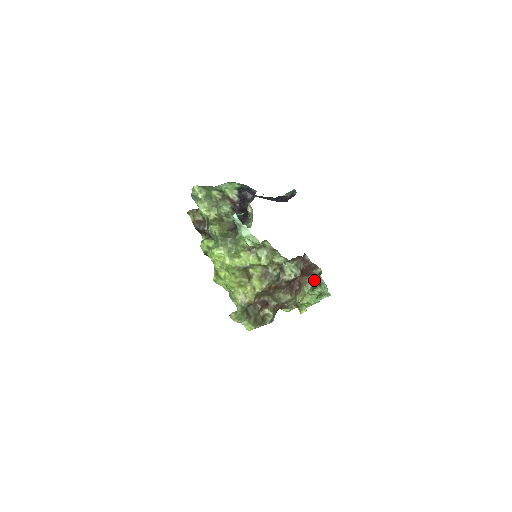
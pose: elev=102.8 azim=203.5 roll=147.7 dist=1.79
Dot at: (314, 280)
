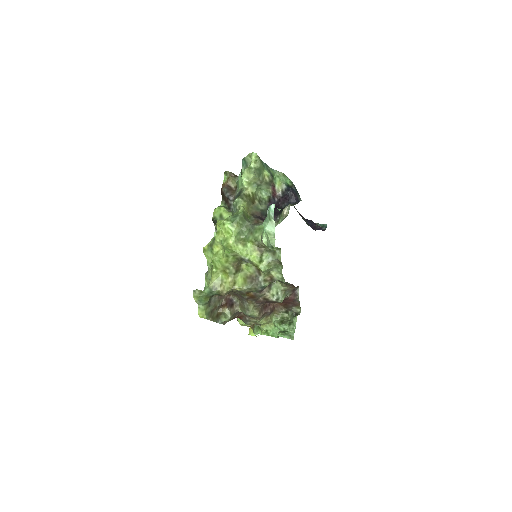
Dot at: (287, 315)
